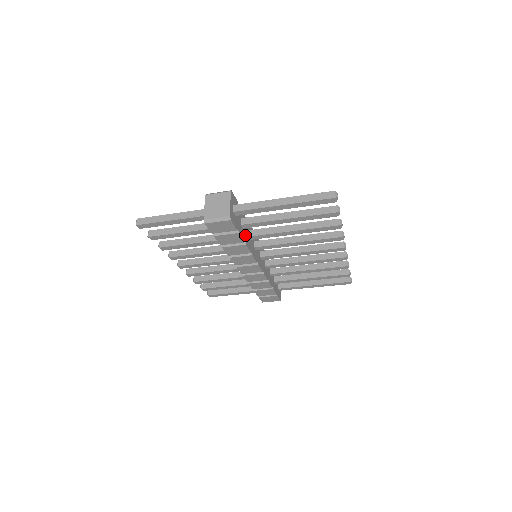
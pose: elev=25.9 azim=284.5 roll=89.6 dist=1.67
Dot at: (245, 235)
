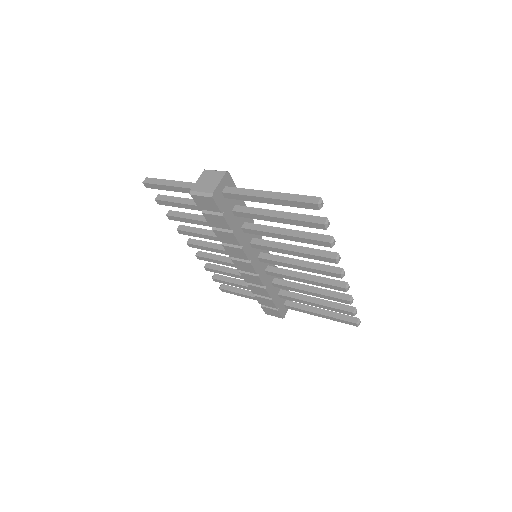
Dot at: (236, 224)
